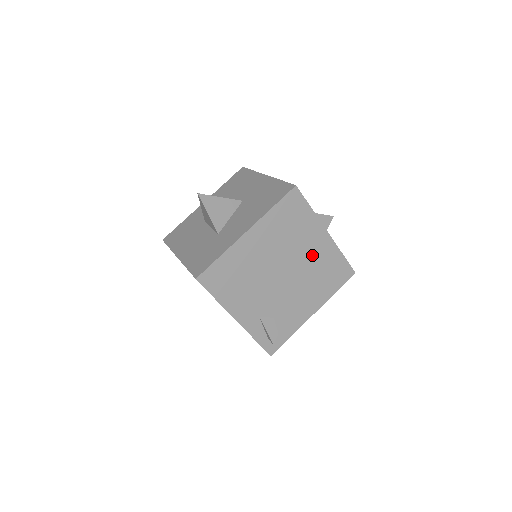
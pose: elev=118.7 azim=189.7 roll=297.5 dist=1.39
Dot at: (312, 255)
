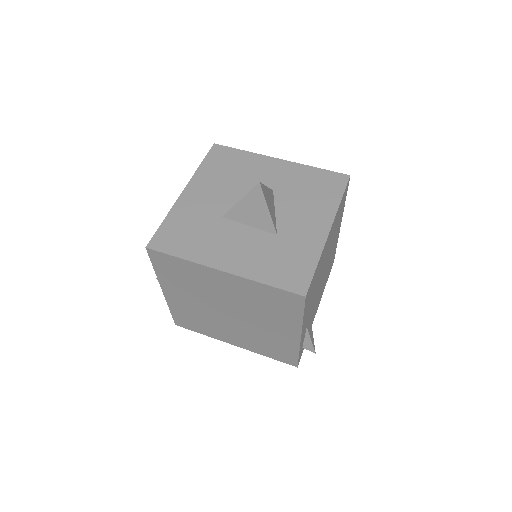
Dot at: (333, 249)
